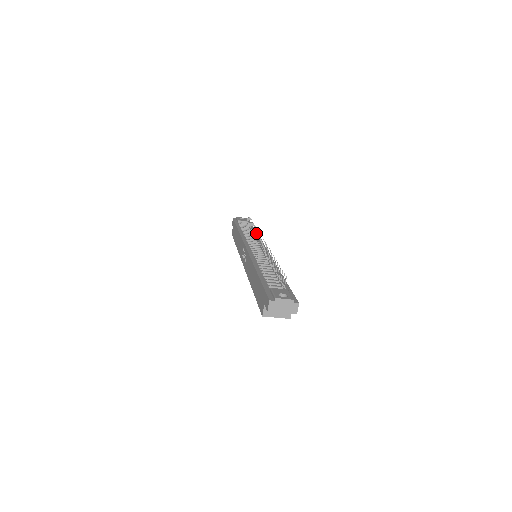
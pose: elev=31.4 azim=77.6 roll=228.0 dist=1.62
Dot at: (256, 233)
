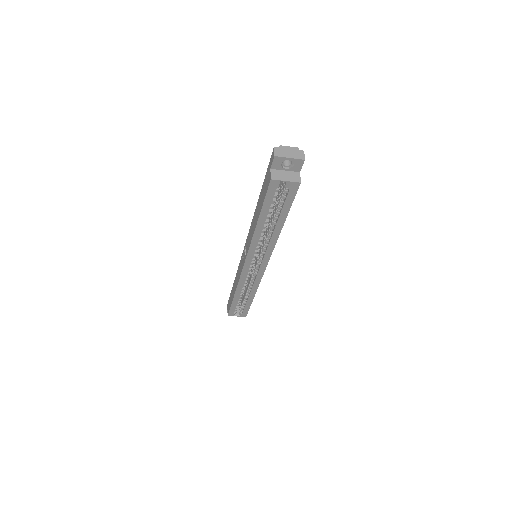
Dot at: occluded
